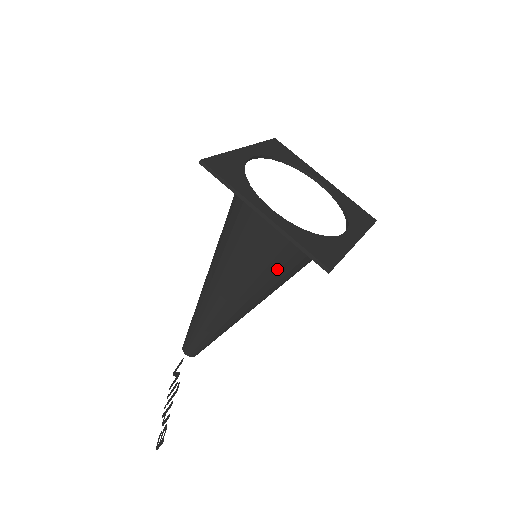
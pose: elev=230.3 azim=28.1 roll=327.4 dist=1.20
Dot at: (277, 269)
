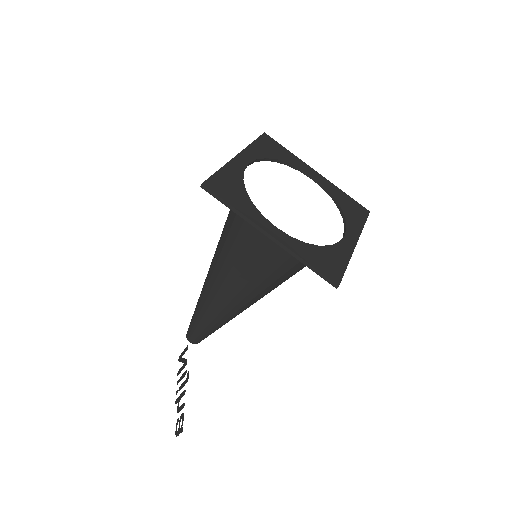
Dot at: (281, 274)
